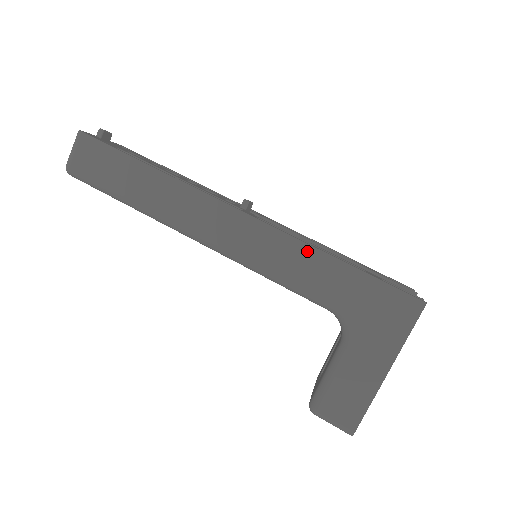
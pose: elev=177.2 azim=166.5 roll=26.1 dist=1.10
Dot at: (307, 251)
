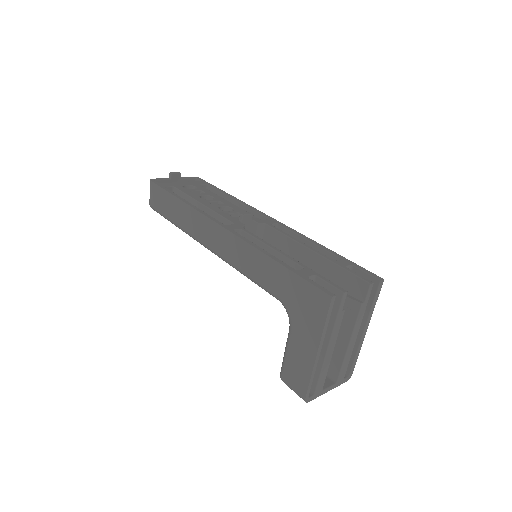
Dot at: (258, 255)
